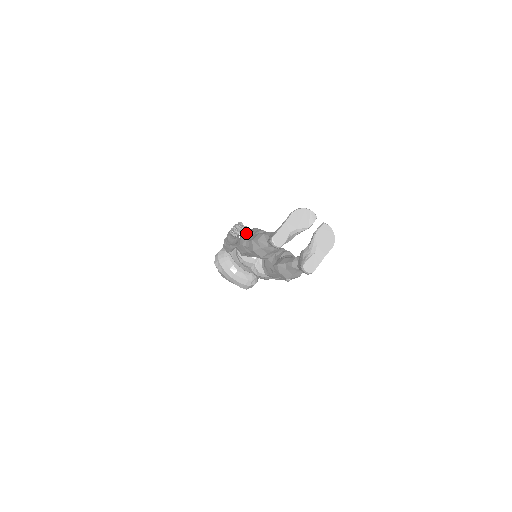
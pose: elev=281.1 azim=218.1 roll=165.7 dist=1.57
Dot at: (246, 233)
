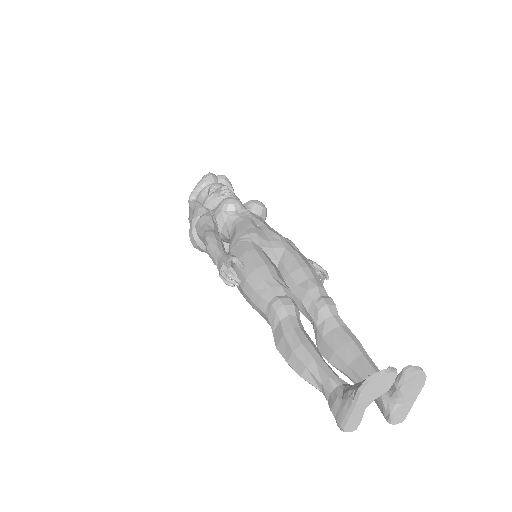
Dot at: (249, 288)
